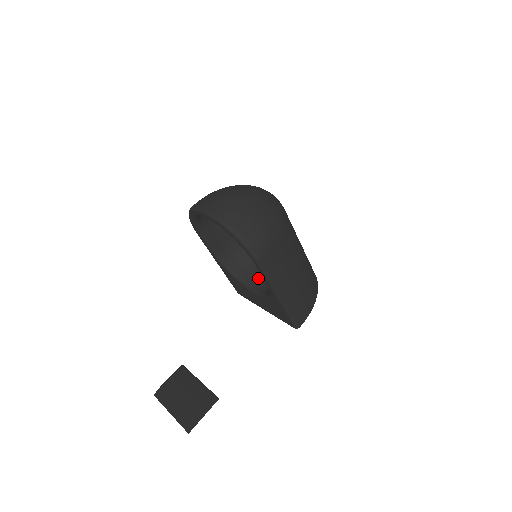
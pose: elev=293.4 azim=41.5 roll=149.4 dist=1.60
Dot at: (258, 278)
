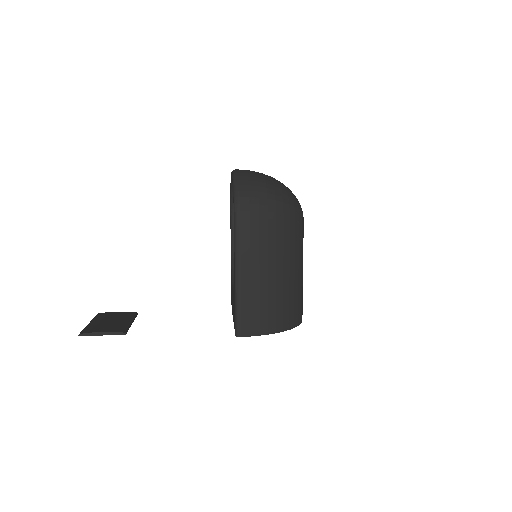
Dot at: occluded
